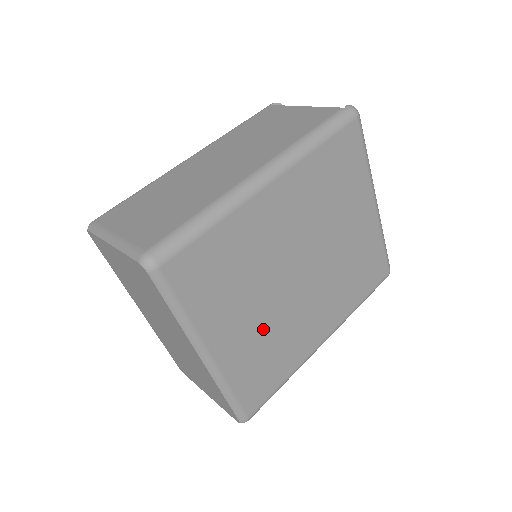
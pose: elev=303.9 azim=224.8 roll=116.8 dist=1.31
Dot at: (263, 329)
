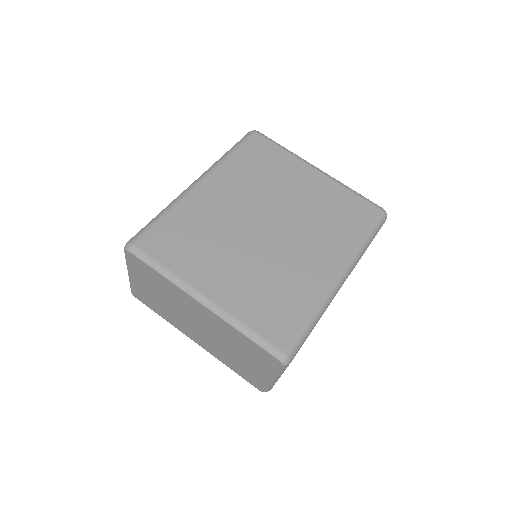
Dot at: (253, 273)
